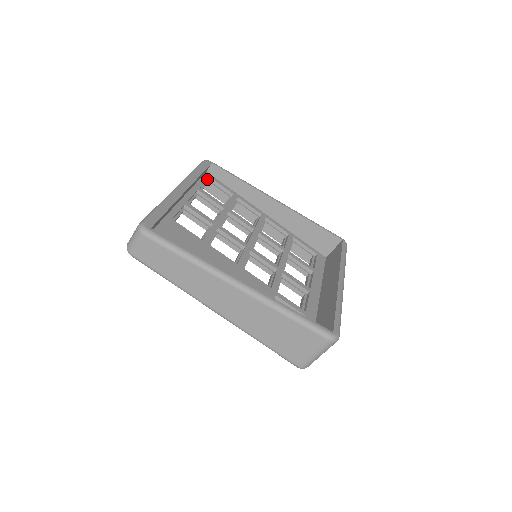
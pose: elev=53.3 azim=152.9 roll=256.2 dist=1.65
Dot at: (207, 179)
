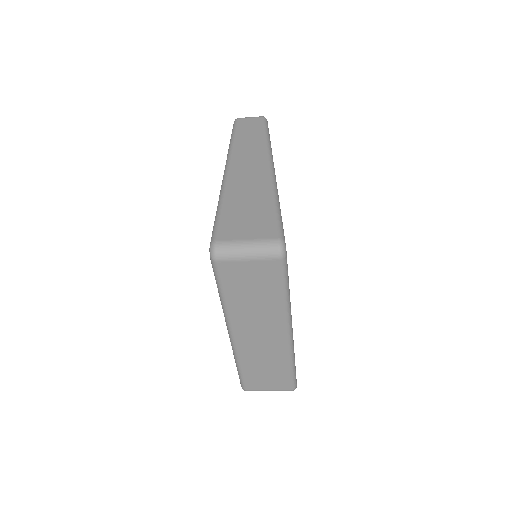
Dot at: occluded
